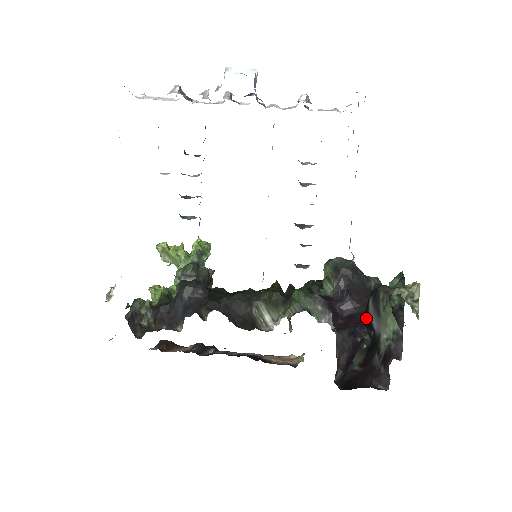
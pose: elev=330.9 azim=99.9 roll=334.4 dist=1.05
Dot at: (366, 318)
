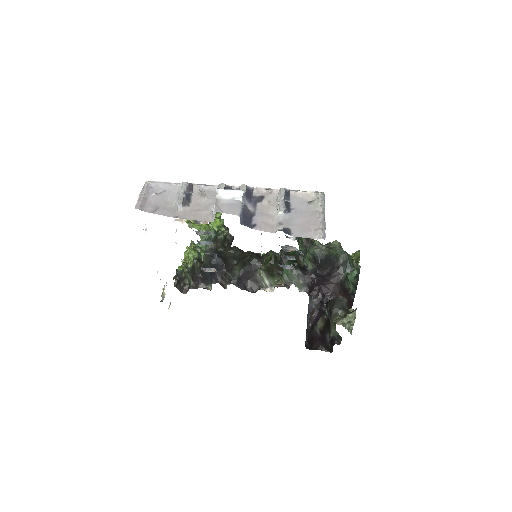
Dot at: (326, 308)
